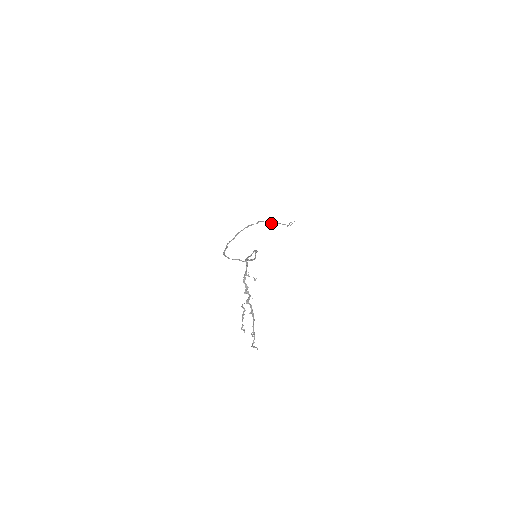
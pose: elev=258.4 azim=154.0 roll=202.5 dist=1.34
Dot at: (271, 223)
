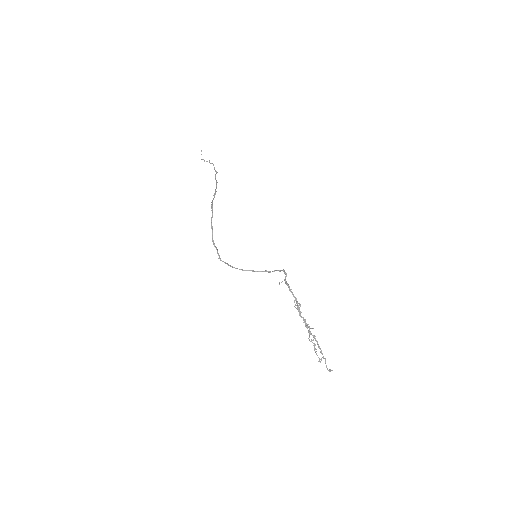
Dot at: (216, 185)
